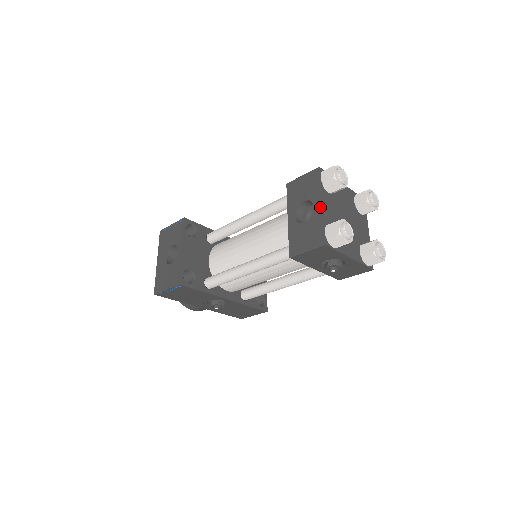
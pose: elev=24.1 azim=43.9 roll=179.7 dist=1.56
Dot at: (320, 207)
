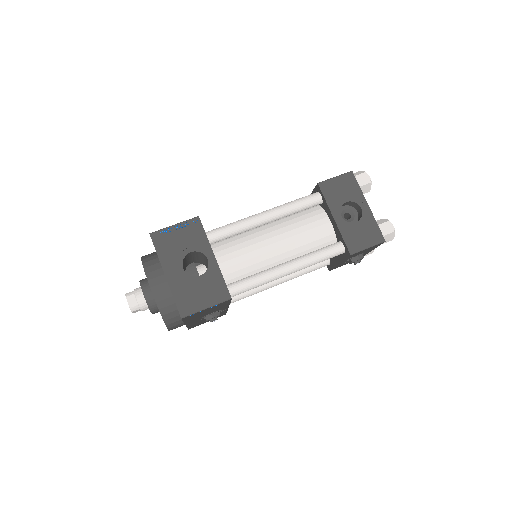
Dot at: (368, 208)
